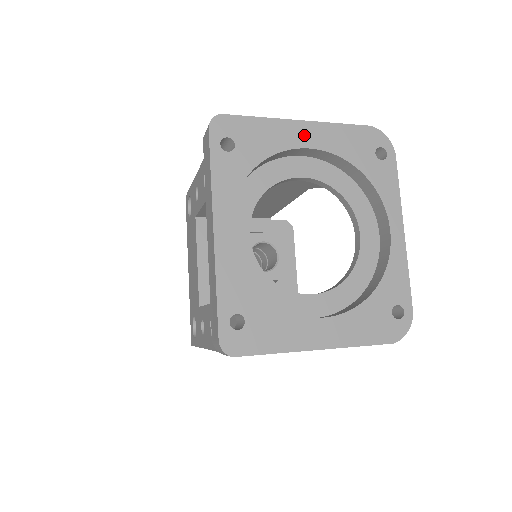
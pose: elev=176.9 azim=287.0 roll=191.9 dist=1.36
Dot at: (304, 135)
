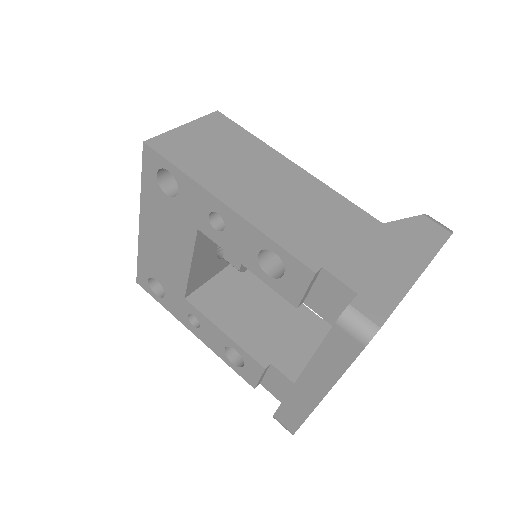
Dot at: occluded
